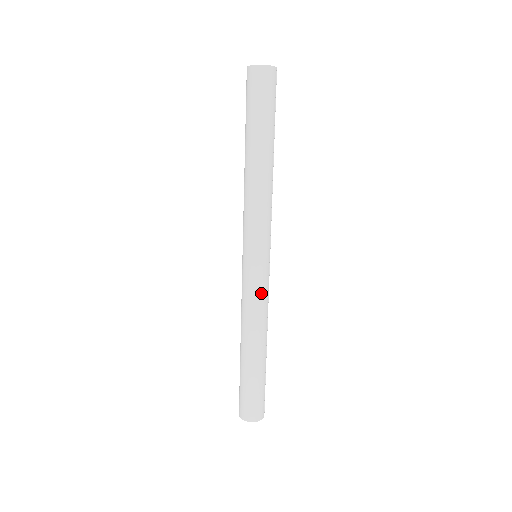
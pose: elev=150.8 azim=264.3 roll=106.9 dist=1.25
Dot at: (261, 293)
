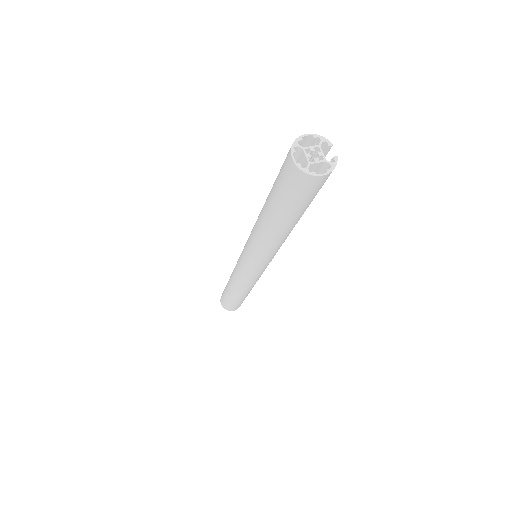
Dot at: occluded
